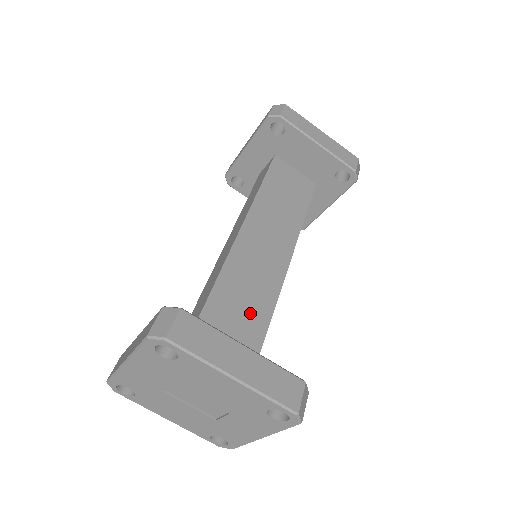
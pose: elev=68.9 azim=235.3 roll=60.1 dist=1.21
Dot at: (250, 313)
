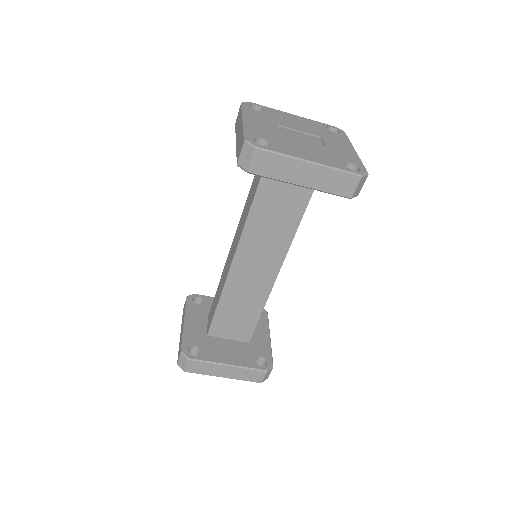
Dot at: (247, 311)
